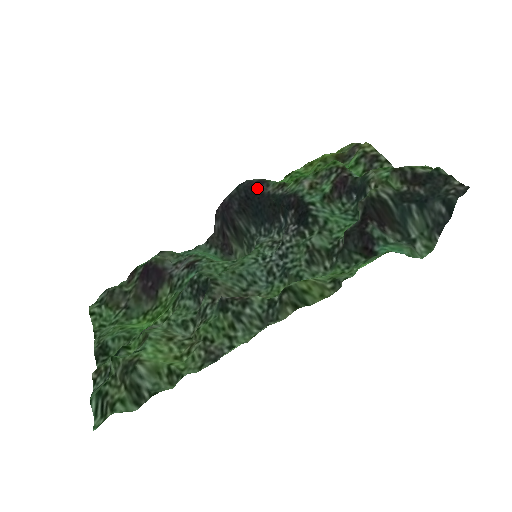
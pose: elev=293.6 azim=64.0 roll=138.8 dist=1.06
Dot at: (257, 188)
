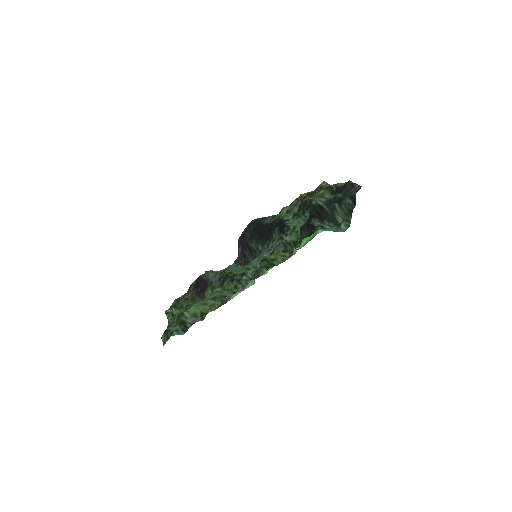
Dot at: (260, 222)
